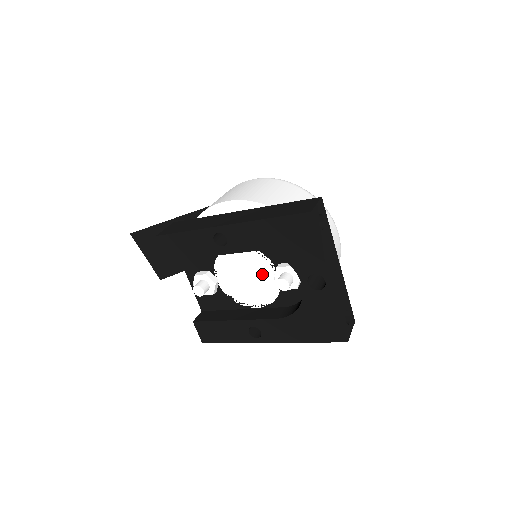
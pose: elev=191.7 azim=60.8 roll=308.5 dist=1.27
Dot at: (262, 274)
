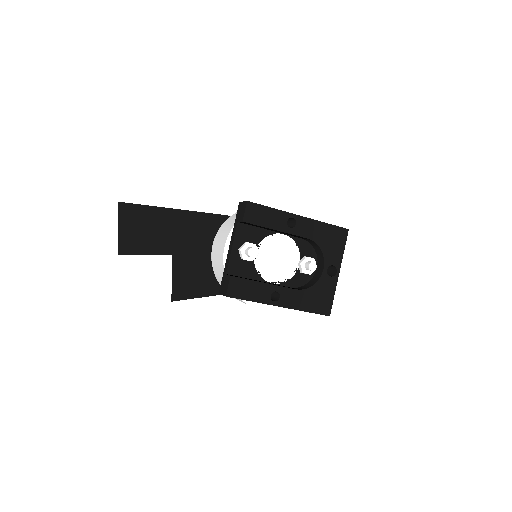
Dot at: (289, 260)
